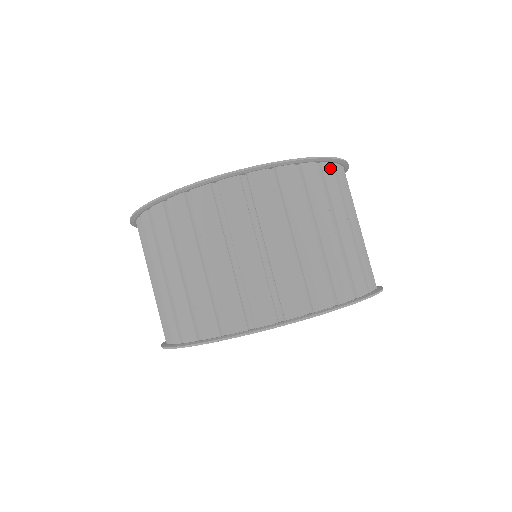
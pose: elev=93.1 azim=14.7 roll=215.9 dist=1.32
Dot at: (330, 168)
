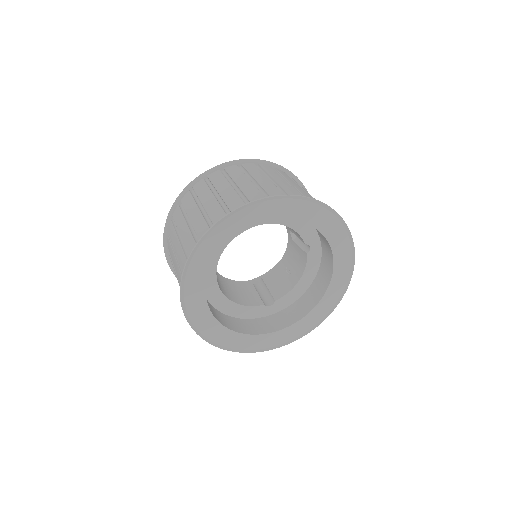
Dot at: occluded
